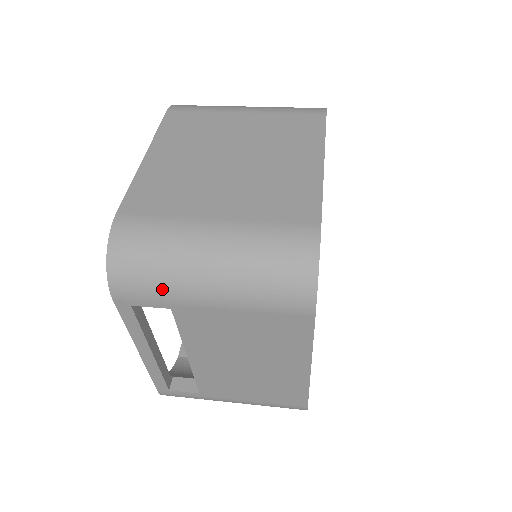
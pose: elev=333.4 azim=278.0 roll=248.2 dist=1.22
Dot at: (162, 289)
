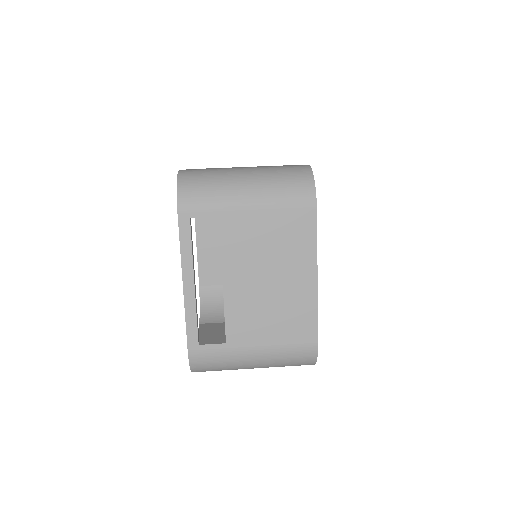
Dot at: (215, 198)
